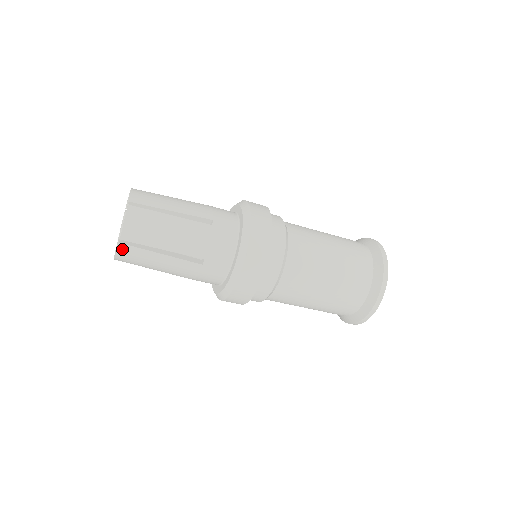
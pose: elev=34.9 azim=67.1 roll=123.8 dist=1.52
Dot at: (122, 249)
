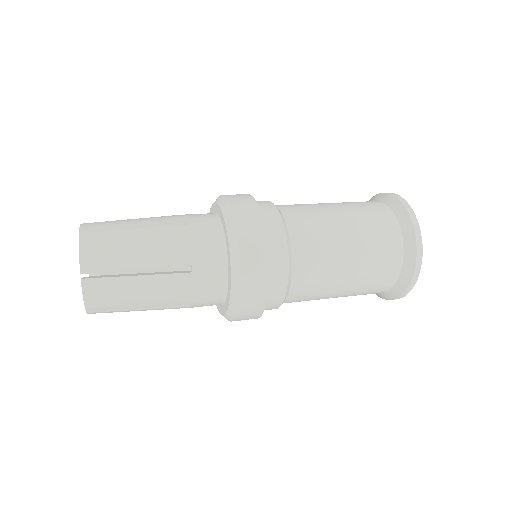
Dot at: (93, 313)
